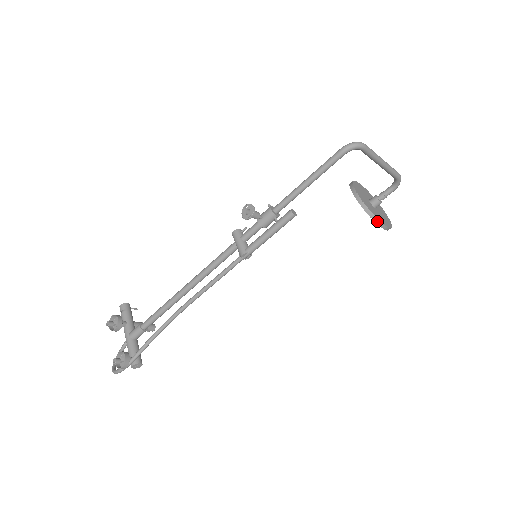
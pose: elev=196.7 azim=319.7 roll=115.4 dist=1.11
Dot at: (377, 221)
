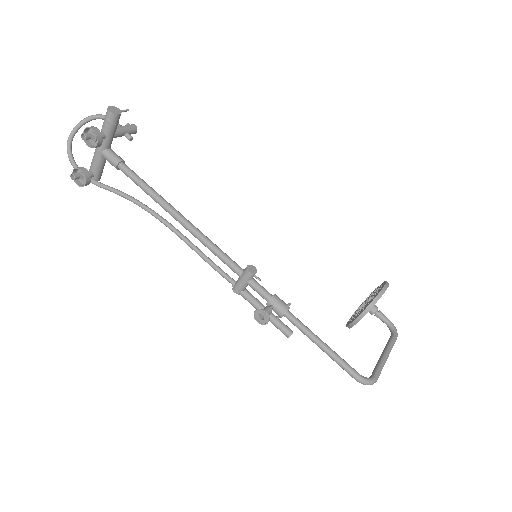
Dot at: occluded
